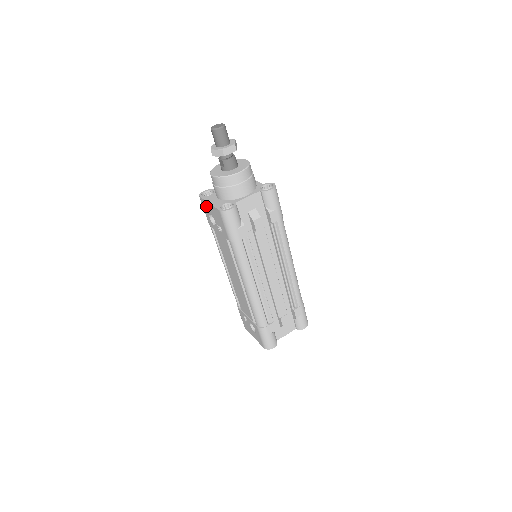
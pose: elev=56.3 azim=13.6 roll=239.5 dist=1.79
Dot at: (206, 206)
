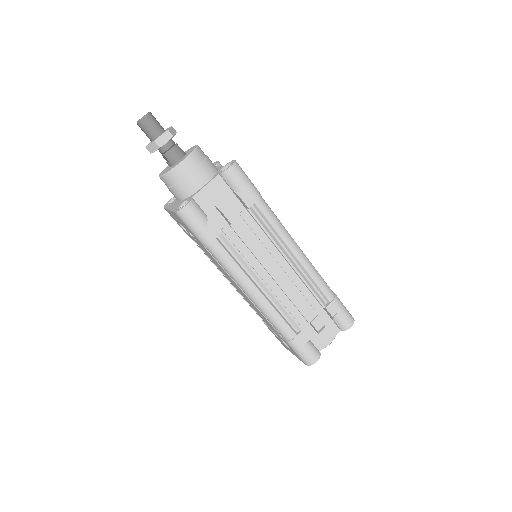
Dot at: (171, 215)
